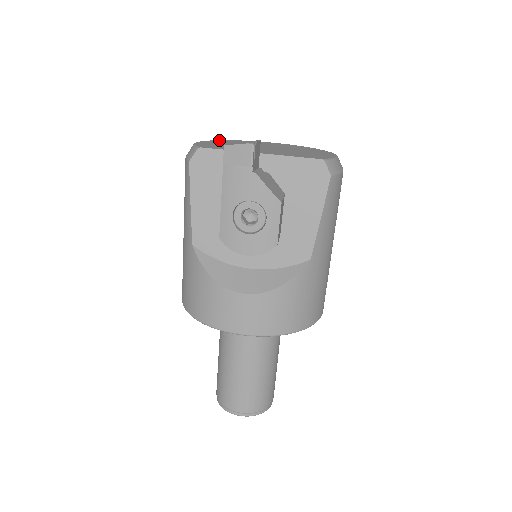
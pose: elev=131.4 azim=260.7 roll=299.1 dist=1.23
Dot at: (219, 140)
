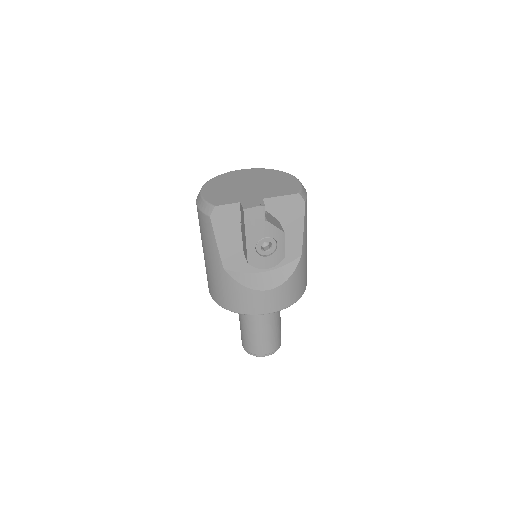
Dot at: (208, 183)
